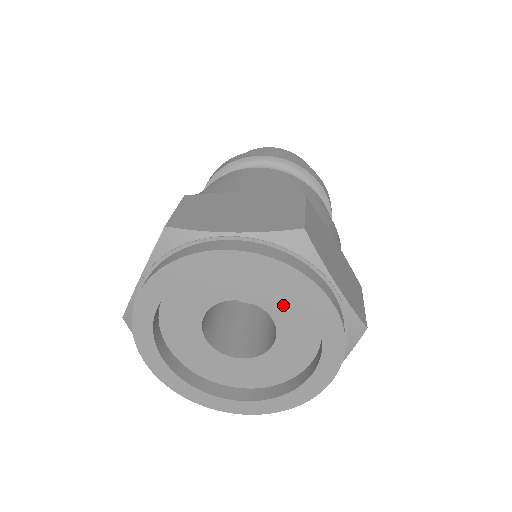
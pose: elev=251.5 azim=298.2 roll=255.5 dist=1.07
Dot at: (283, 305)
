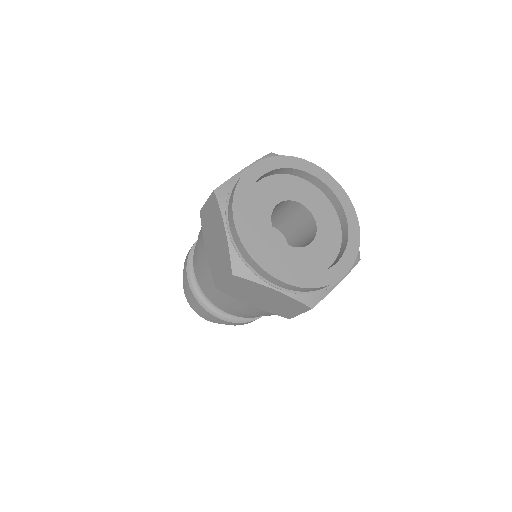
Dot at: (324, 217)
